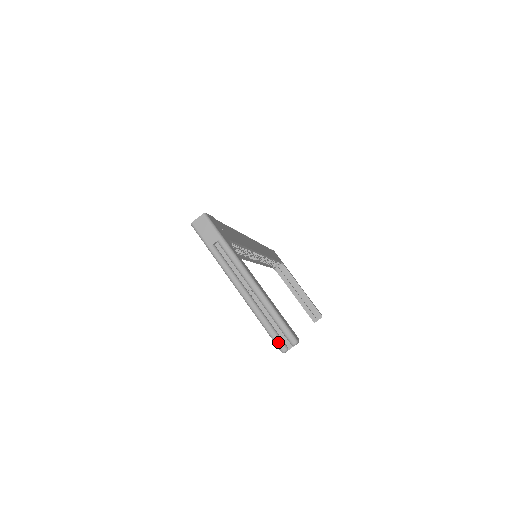
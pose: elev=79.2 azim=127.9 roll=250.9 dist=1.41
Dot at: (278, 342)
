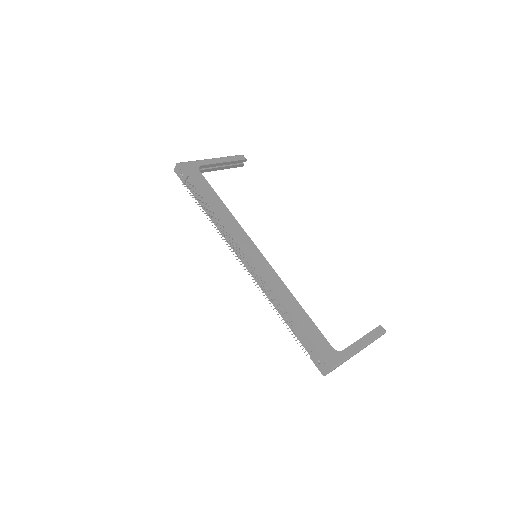
Dot at: occluded
